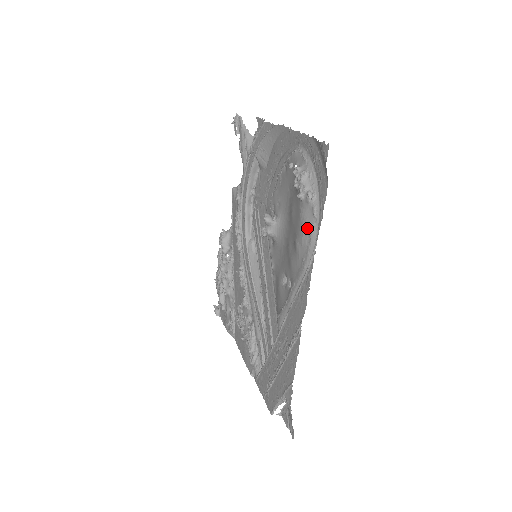
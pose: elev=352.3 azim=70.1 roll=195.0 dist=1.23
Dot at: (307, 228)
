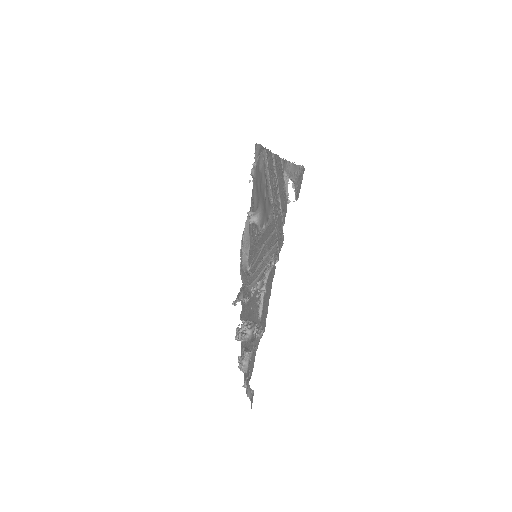
Dot at: (260, 156)
